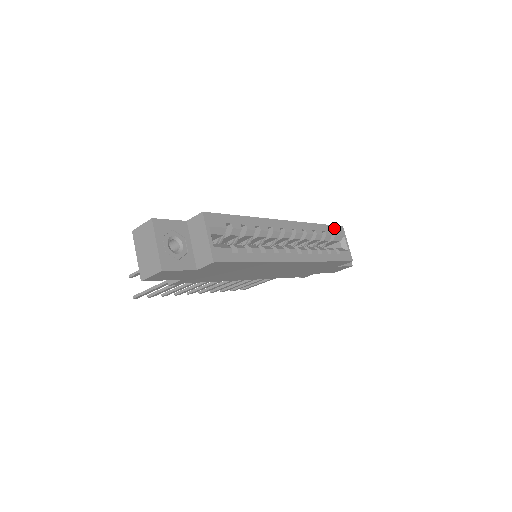
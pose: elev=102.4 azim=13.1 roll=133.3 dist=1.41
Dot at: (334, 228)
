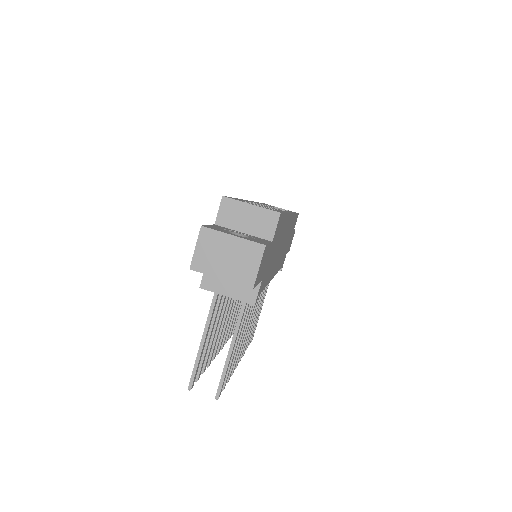
Dot at: occluded
